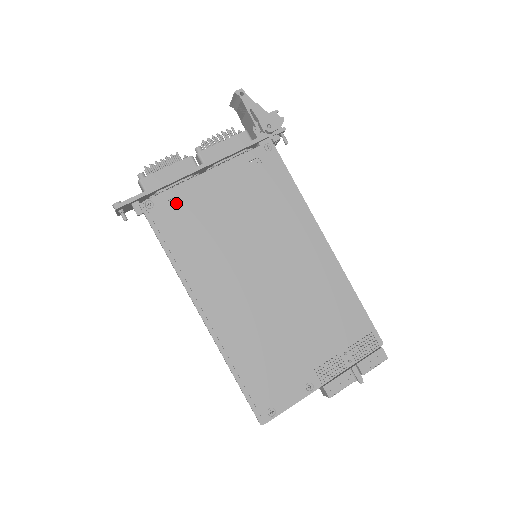
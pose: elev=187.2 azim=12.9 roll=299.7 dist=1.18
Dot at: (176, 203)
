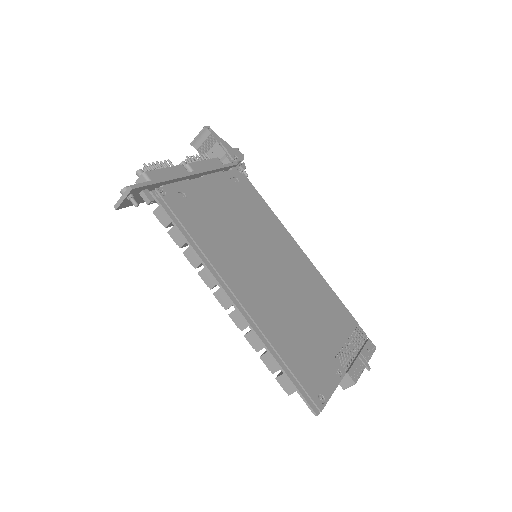
Dot at: (183, 197)
